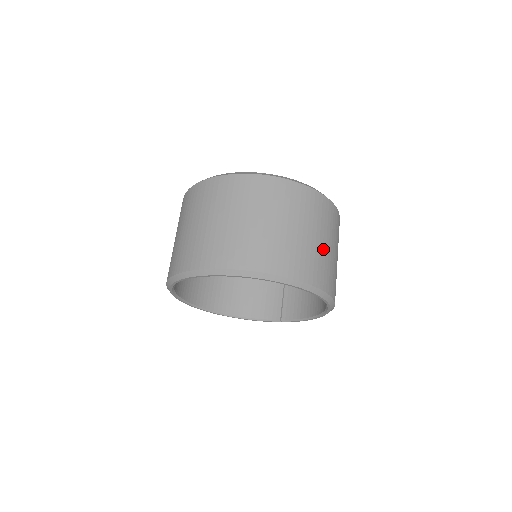
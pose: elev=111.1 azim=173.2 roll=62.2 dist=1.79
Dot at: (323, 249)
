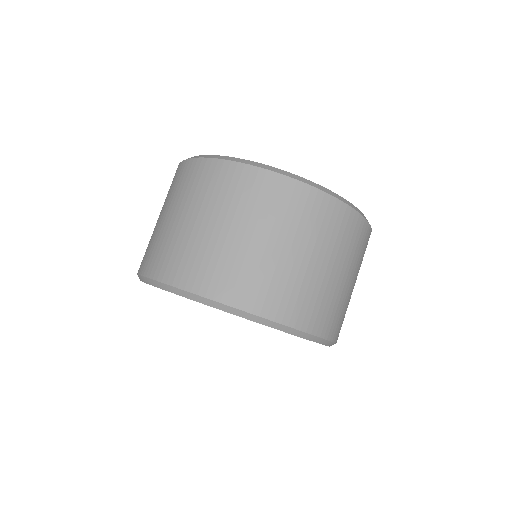
Dot at: (319, 276)
